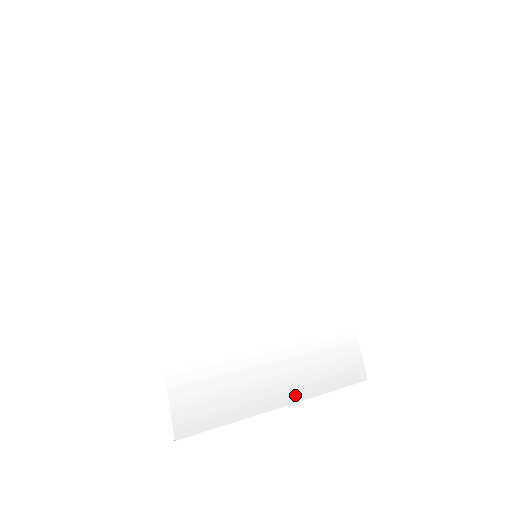
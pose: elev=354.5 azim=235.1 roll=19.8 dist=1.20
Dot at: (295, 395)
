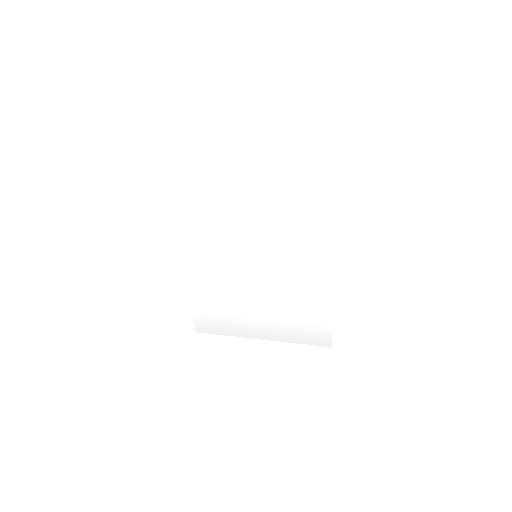
Dot at: (268, 337)
